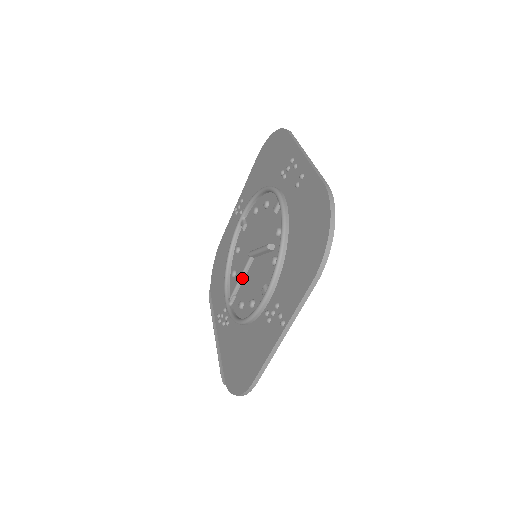
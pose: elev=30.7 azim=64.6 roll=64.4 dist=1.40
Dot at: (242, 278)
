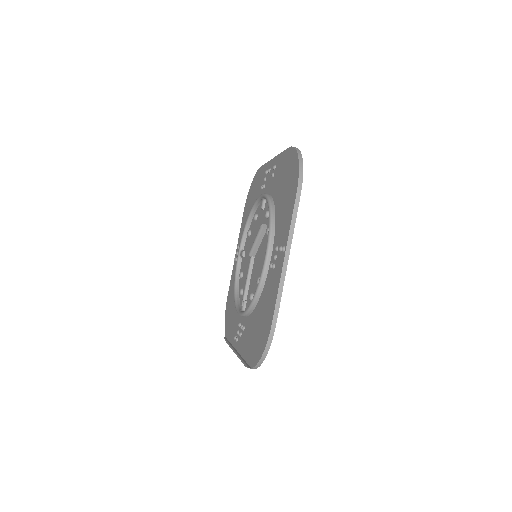
Dot at: (248, 280)
